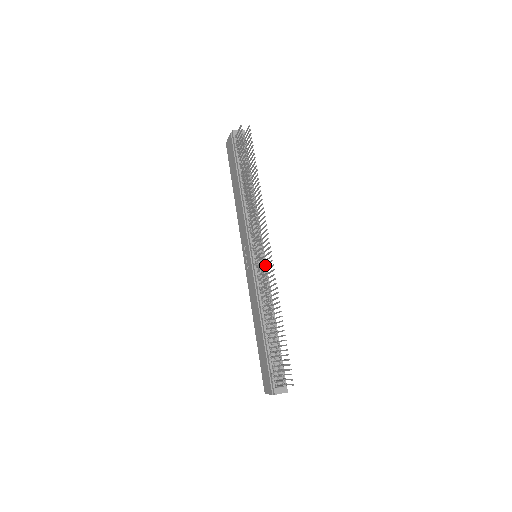
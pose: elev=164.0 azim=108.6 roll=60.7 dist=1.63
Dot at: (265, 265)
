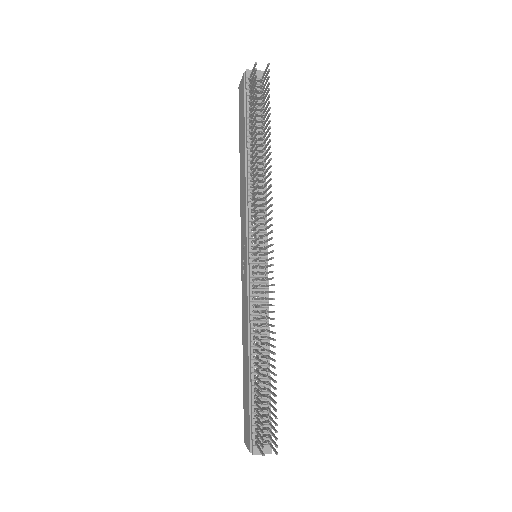
Dot at: (265, 273)
